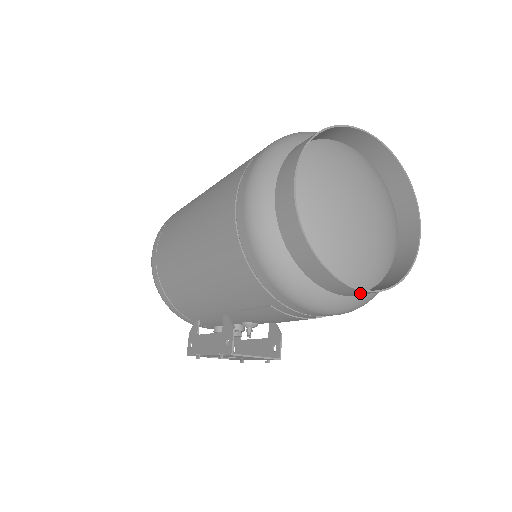
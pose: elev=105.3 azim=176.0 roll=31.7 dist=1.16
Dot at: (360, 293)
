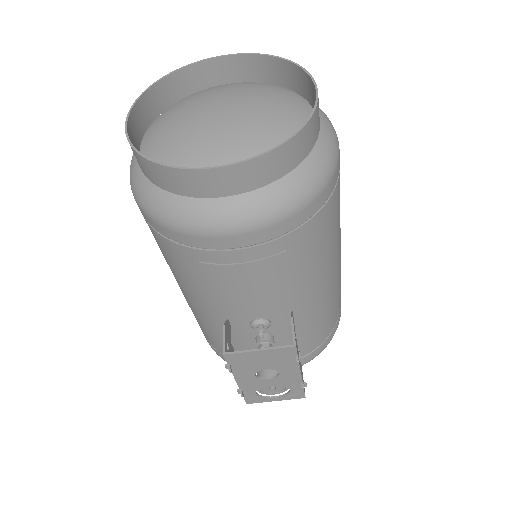
Dot at: (231, 176)
